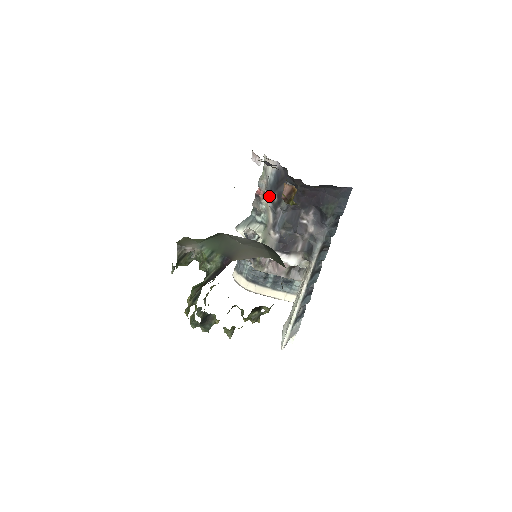
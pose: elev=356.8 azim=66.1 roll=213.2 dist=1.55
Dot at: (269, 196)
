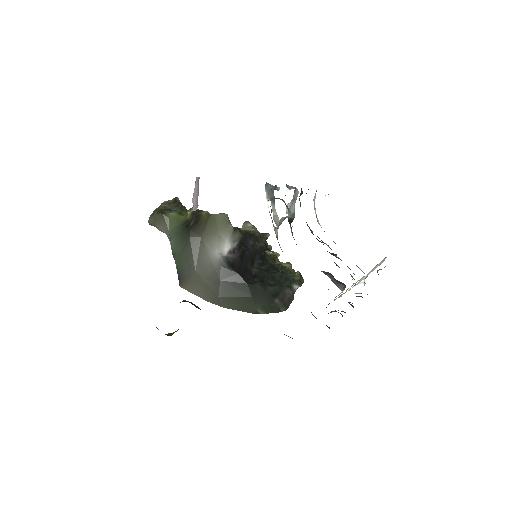
Dot at: occluded
